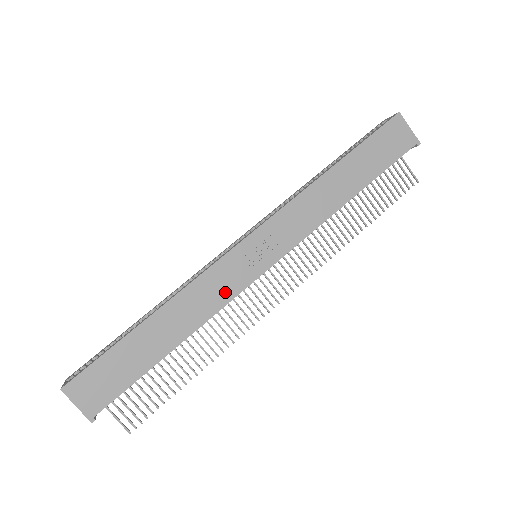
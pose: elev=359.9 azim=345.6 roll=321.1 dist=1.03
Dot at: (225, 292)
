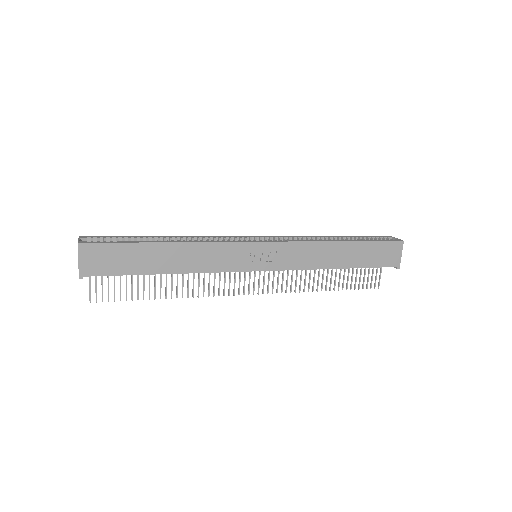
Dot at: (223, 264)
